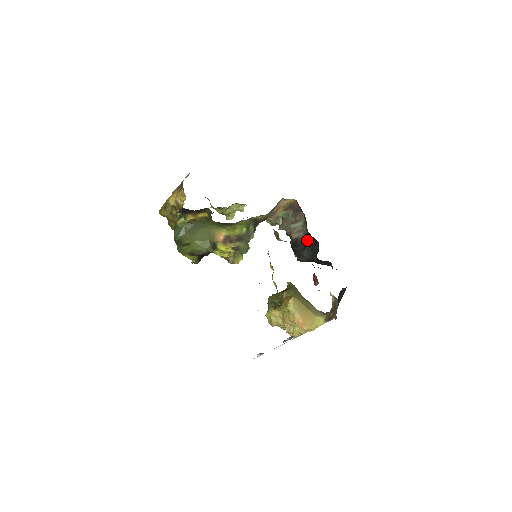
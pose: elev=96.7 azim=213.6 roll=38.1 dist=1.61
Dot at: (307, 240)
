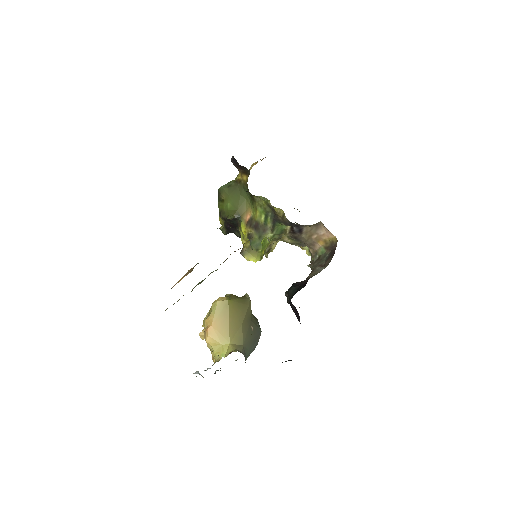
Dot at: (306, 280)
